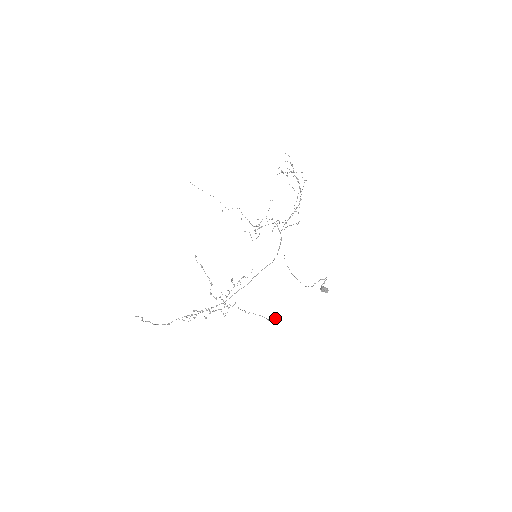
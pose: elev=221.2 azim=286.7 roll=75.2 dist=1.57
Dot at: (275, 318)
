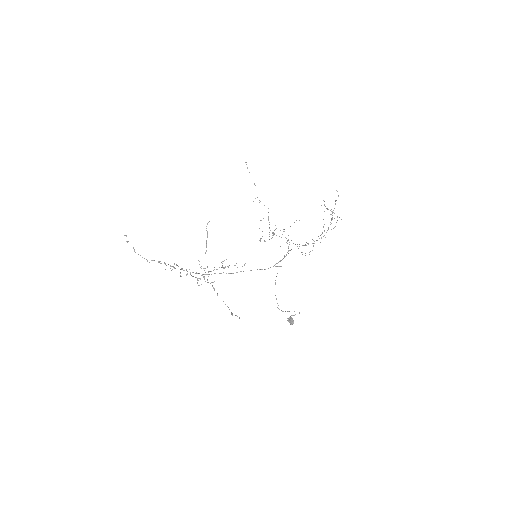
Dot at: occluded
